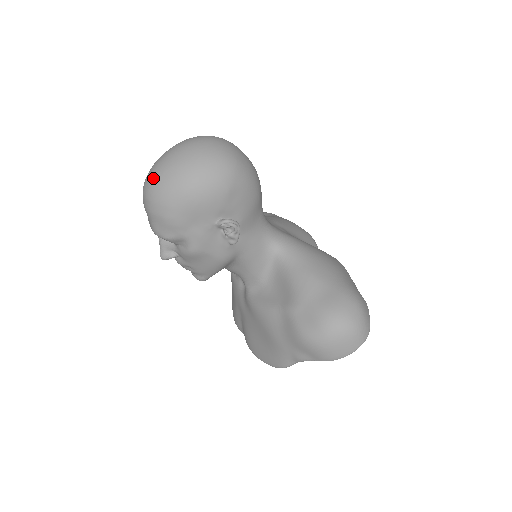
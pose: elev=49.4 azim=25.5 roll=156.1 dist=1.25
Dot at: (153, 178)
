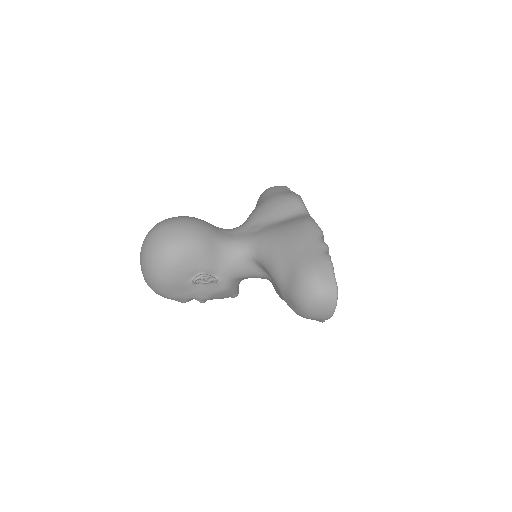
Dot at: occluded
